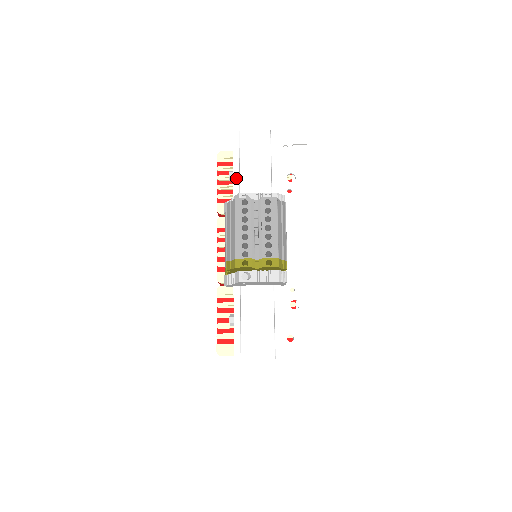
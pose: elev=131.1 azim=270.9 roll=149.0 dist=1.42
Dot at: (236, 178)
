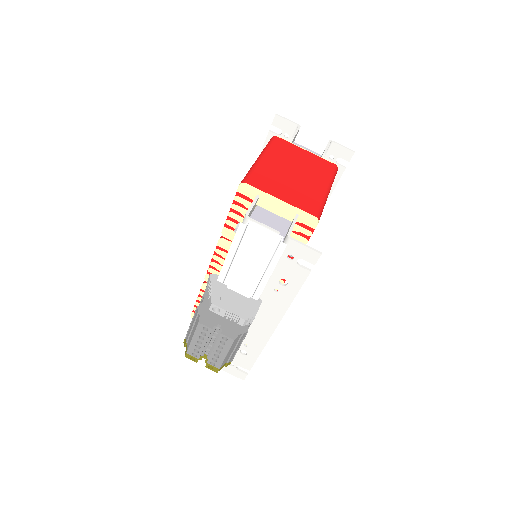
Dot at: (226, 265)
